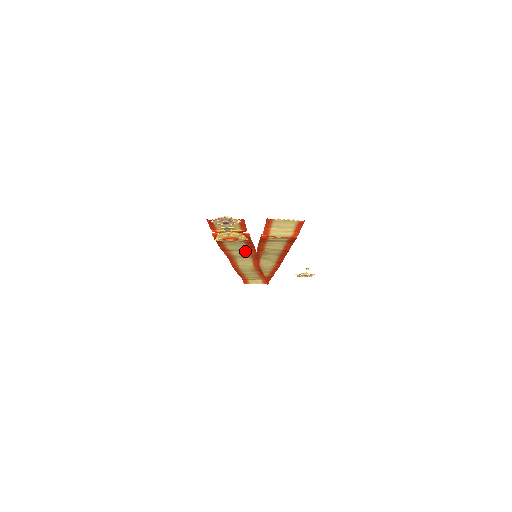
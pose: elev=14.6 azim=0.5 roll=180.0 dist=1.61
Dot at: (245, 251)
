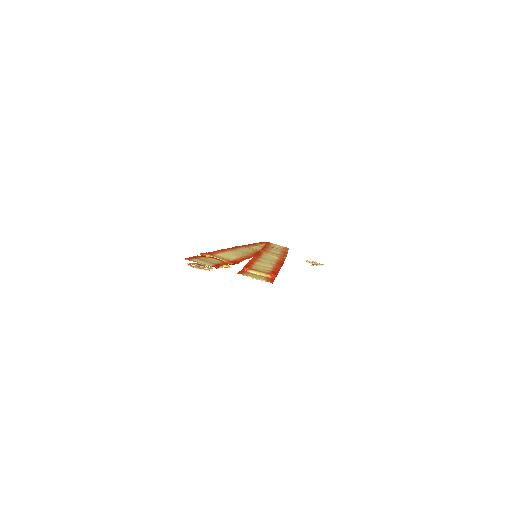
Dot at: (243, 254)
